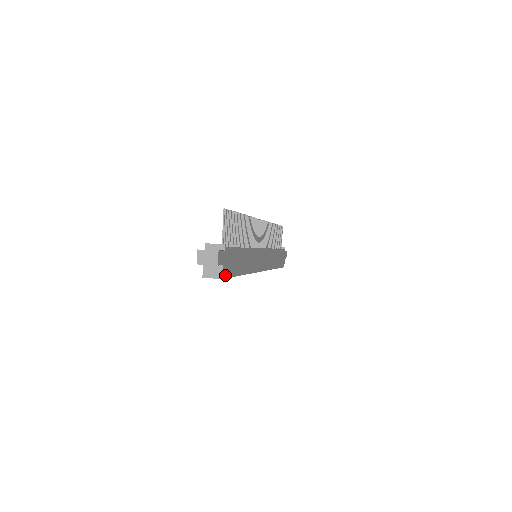
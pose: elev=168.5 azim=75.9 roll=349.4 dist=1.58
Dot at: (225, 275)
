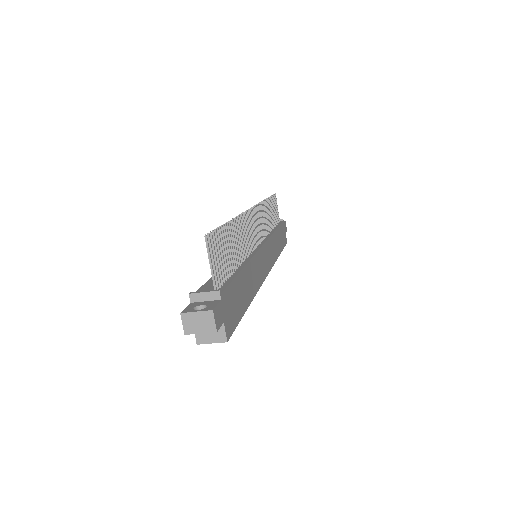
Dot at: (229, 332)
